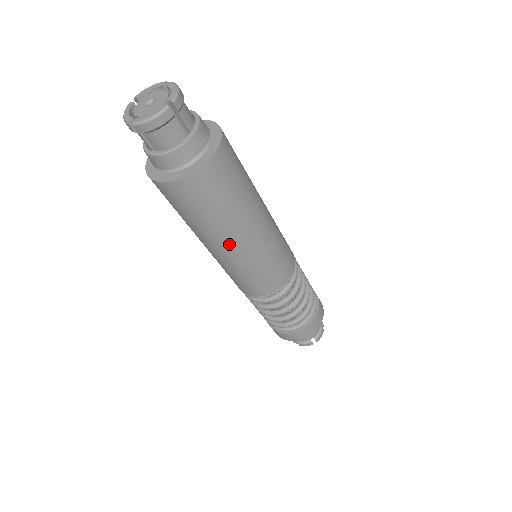
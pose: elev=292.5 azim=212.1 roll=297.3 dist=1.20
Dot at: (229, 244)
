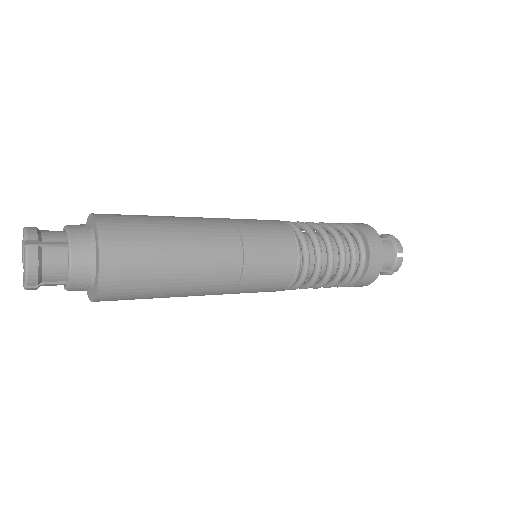
Dot at: (205, 273)
